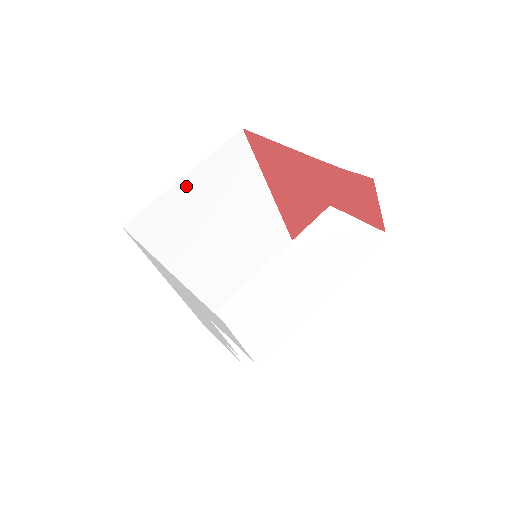
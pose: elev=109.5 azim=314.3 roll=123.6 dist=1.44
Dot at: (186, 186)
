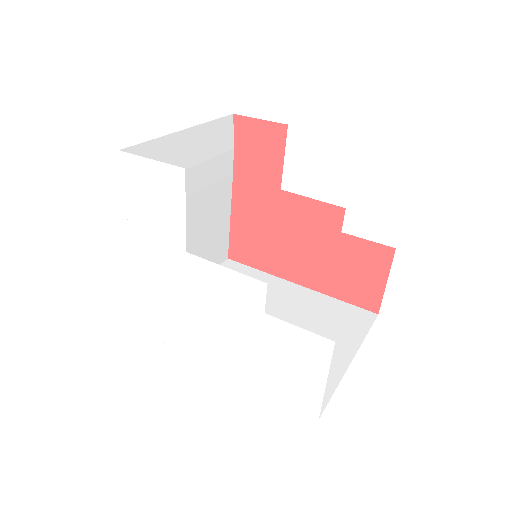
Dot at: occluded
